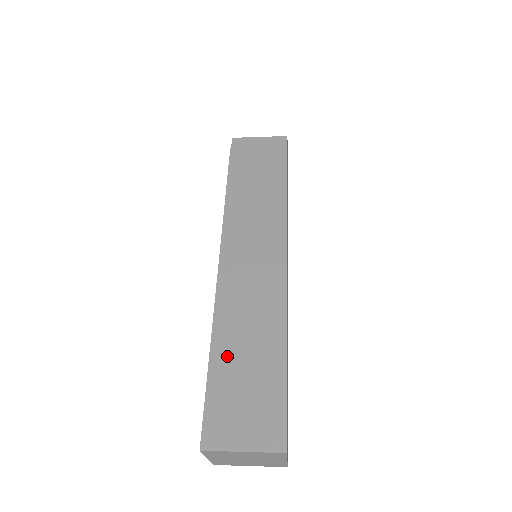
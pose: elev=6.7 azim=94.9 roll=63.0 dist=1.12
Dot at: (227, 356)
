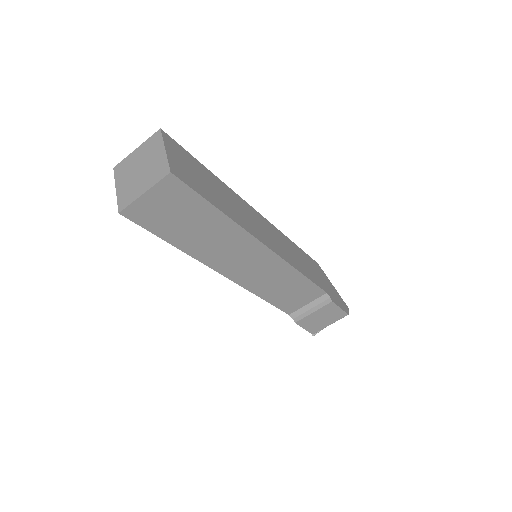
Dot at: occluded
